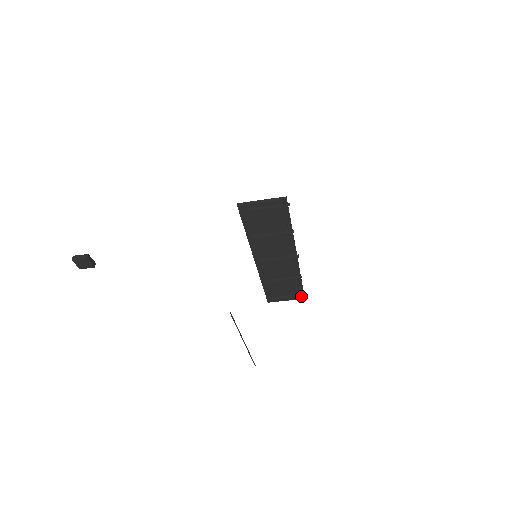
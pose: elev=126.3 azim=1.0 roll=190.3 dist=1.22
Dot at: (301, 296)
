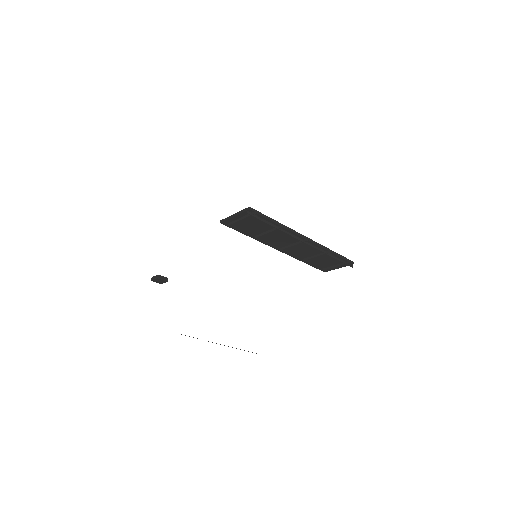
Dot at: (346, 264)
